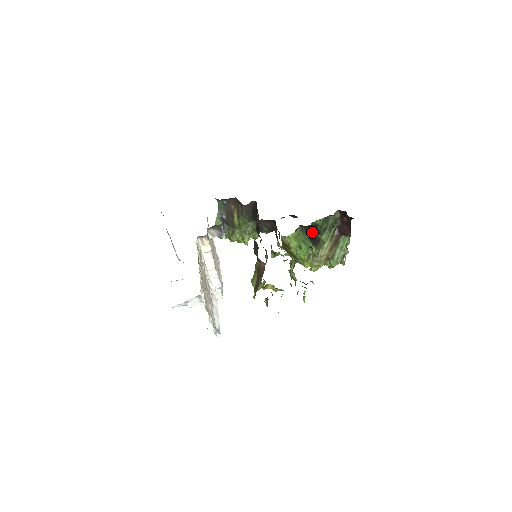
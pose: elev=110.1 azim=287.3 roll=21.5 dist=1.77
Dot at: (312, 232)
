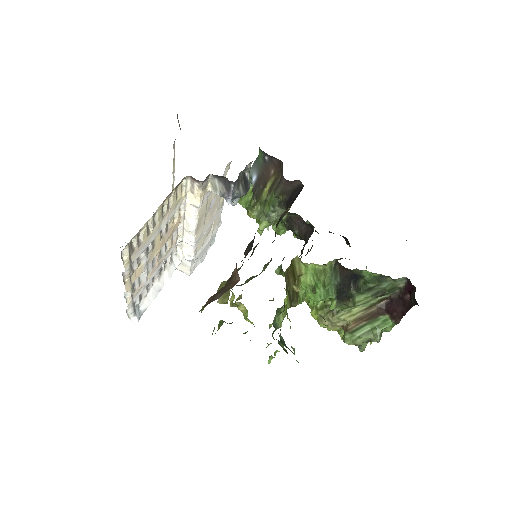
Dot at: (348, 281)
